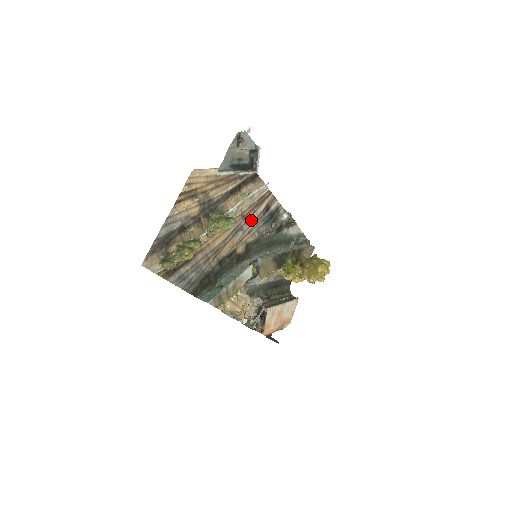
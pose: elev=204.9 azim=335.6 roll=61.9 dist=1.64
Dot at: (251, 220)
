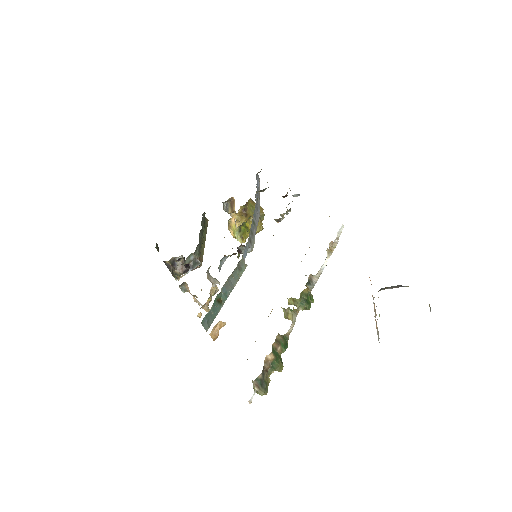
Dot at: occluded
